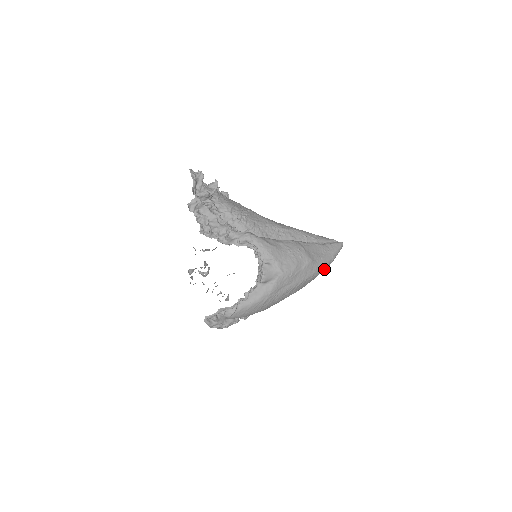
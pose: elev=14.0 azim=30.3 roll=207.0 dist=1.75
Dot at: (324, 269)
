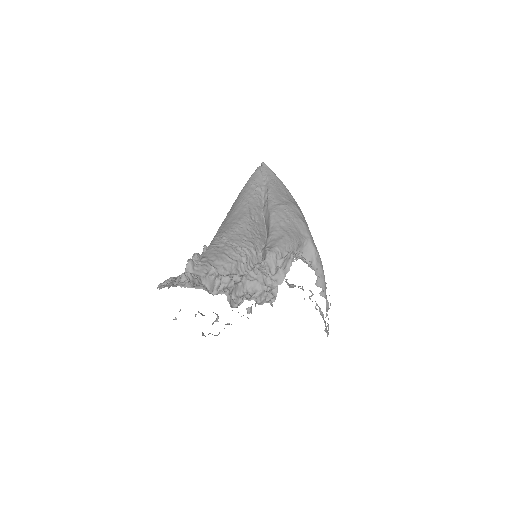
Dot at: occluded
